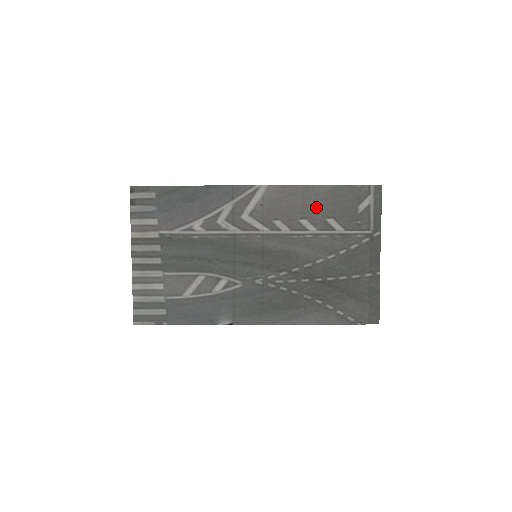
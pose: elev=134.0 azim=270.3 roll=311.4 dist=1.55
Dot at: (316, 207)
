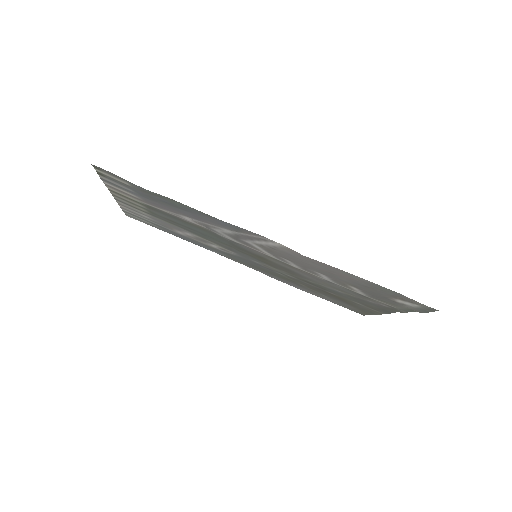
Dot at: (342, 278)
